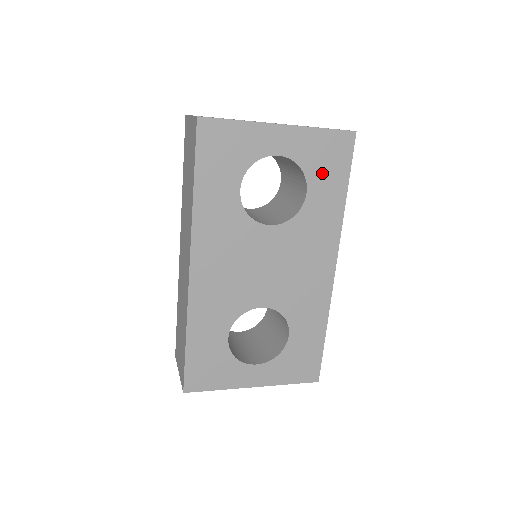
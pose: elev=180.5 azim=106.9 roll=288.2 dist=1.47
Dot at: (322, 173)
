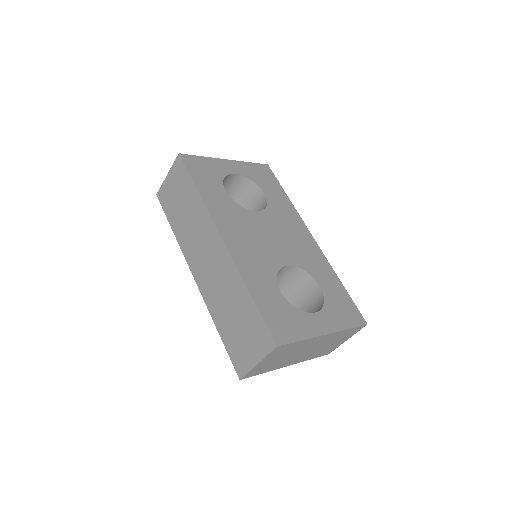
Dot at: (265, 184)
